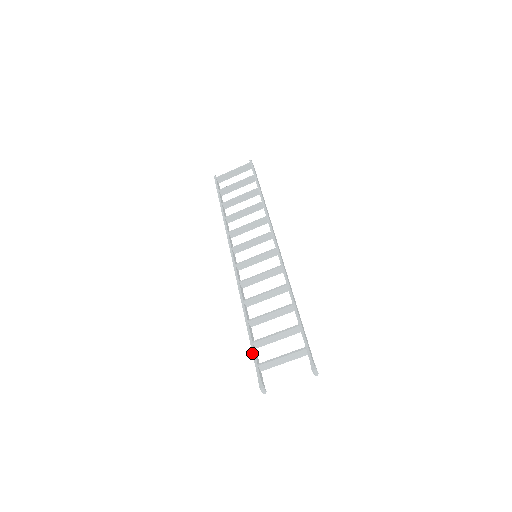
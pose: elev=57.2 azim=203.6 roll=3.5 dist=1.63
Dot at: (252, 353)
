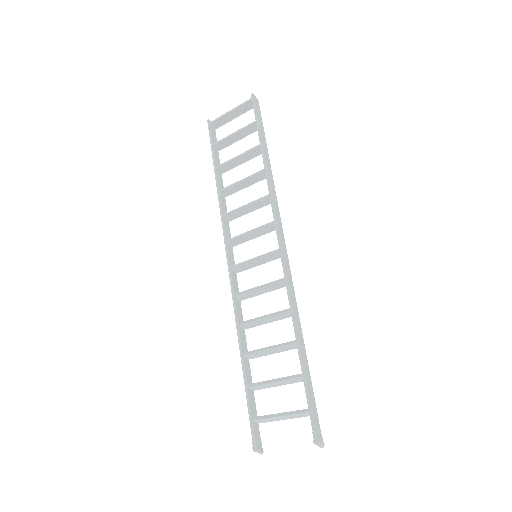
Dot at: occluded
